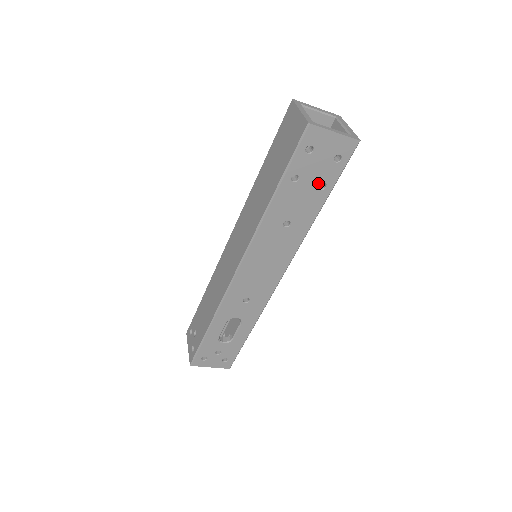
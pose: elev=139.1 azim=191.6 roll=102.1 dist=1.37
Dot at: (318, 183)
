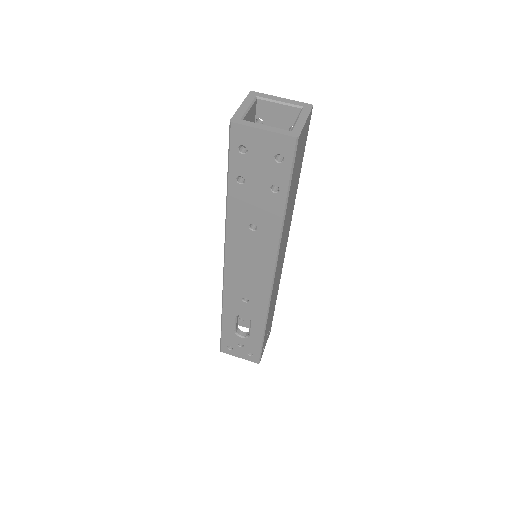
Dot at: (268, 185)
